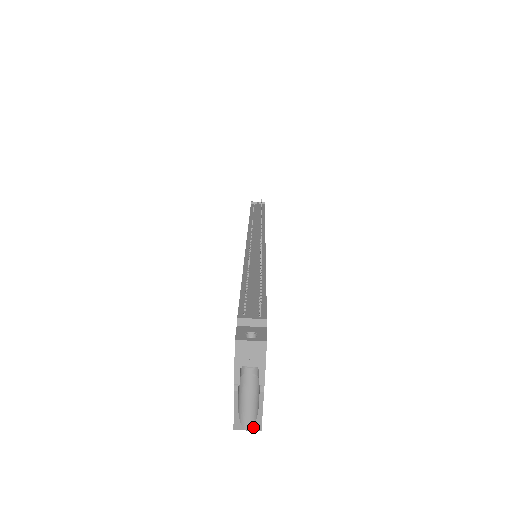
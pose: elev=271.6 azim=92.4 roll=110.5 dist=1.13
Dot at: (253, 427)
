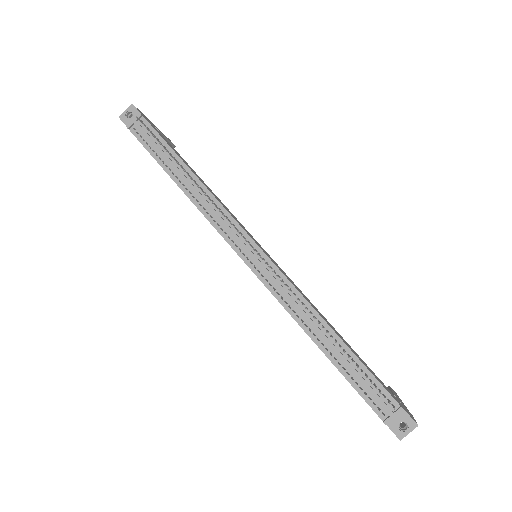
Dot at: occluded
